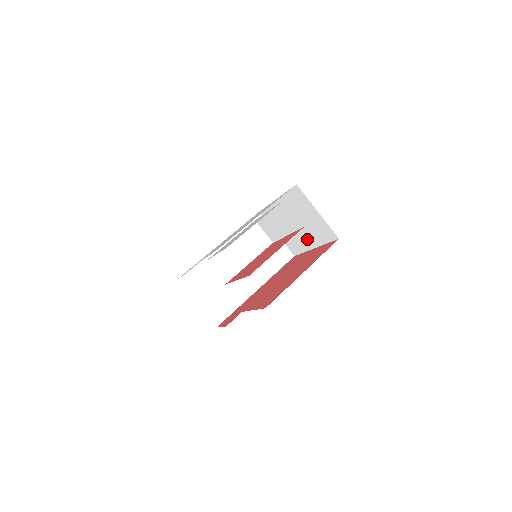
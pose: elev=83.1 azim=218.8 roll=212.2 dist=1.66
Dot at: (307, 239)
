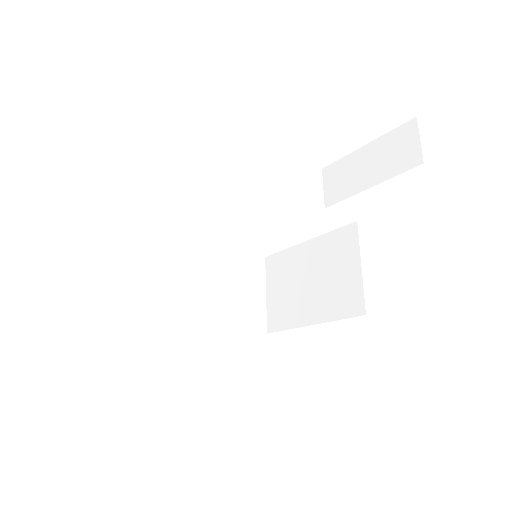
Dot at: (310, 308)
